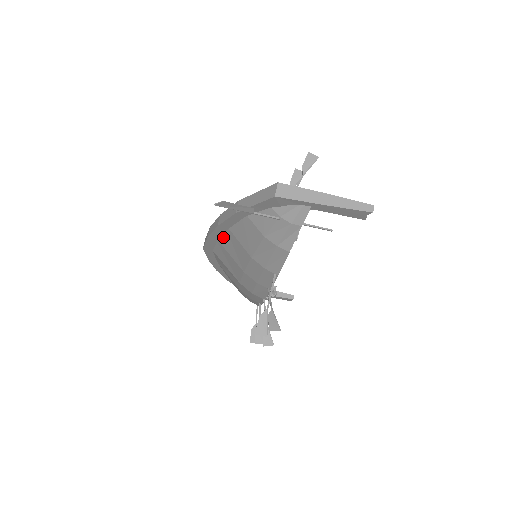
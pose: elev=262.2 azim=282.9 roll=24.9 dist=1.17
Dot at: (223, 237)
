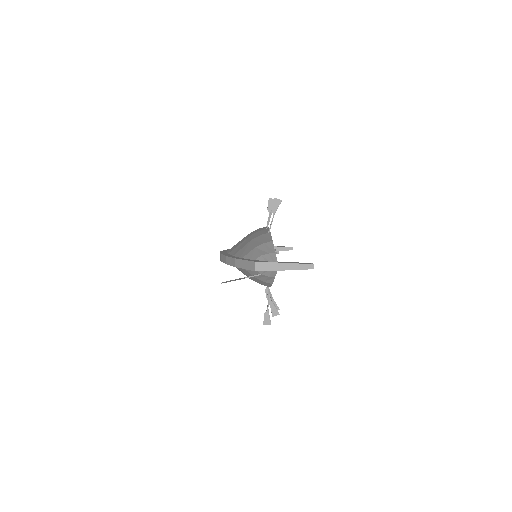
Dot at: occluded
